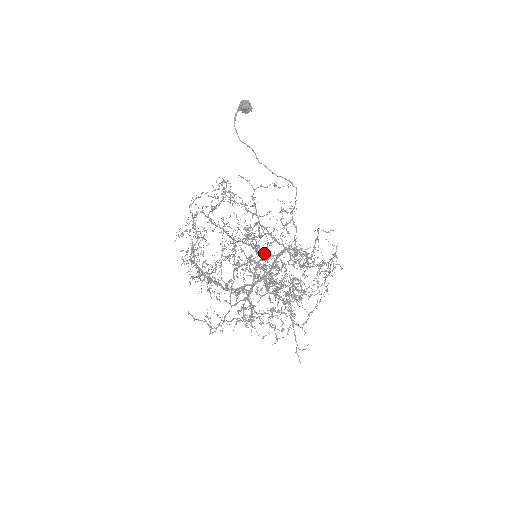
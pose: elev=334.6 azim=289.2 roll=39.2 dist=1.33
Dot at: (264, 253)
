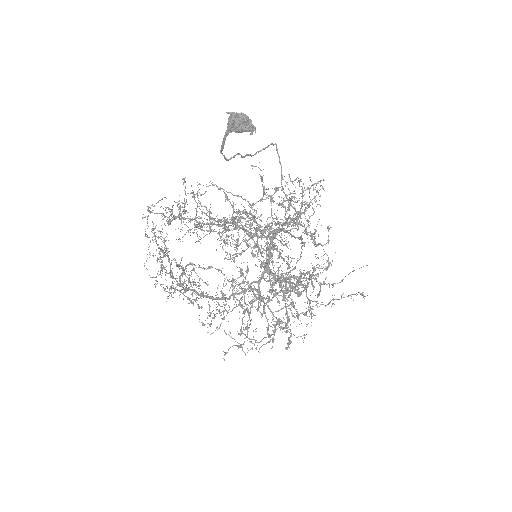
Dot at: (253, 236)
